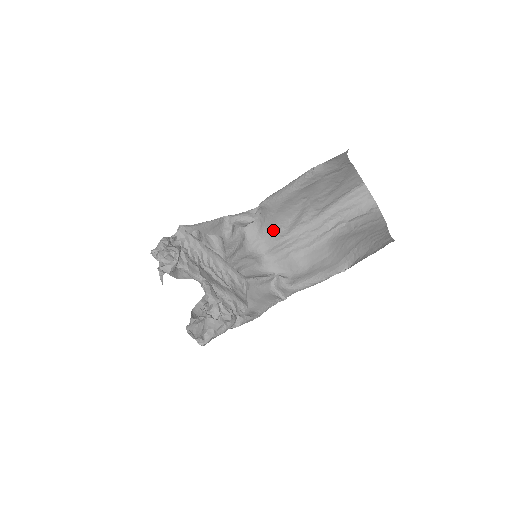
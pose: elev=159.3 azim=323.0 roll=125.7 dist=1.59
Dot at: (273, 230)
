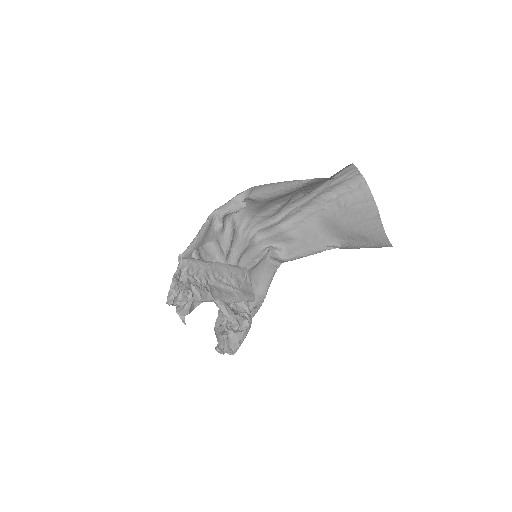
Dot at: (262, 212)
